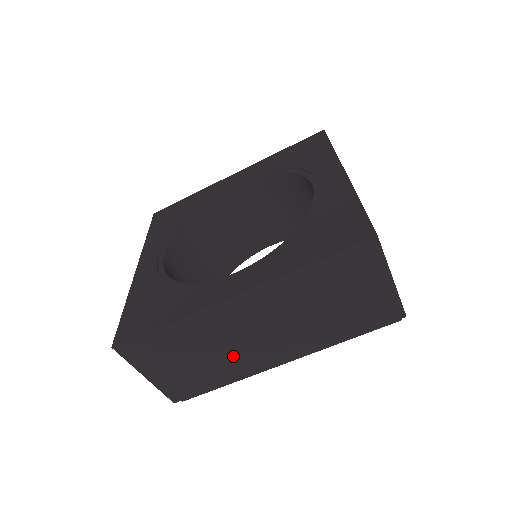
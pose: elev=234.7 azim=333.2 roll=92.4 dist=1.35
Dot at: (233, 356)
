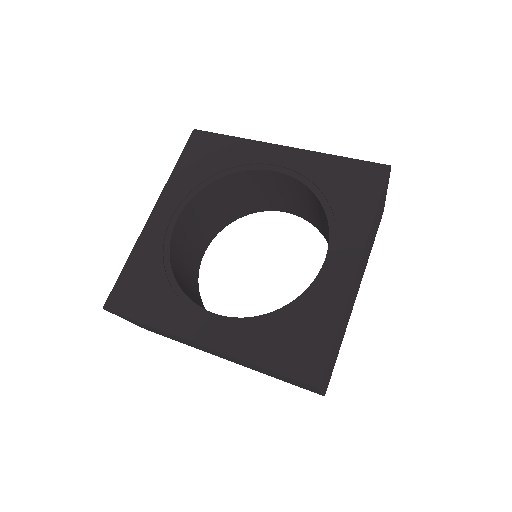
Dot at: occluded
